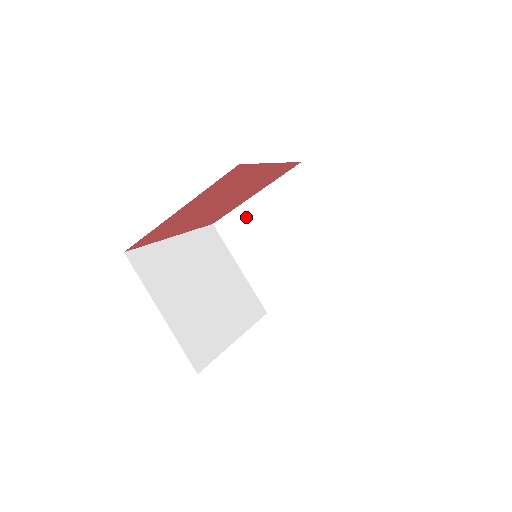
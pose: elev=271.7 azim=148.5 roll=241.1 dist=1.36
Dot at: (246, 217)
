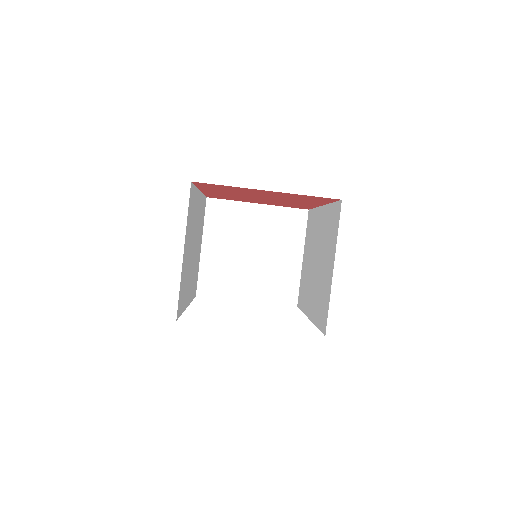
Dot at: (238, 214)
